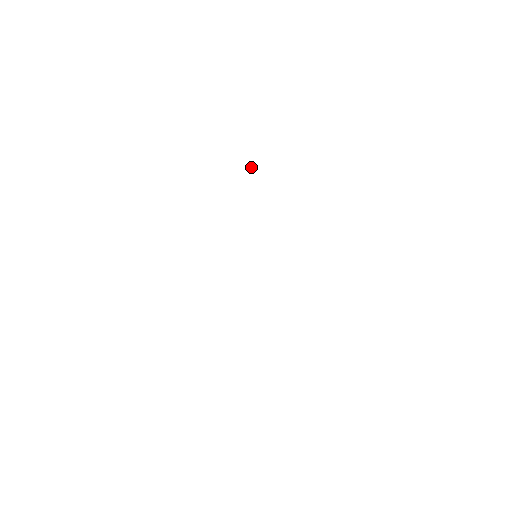
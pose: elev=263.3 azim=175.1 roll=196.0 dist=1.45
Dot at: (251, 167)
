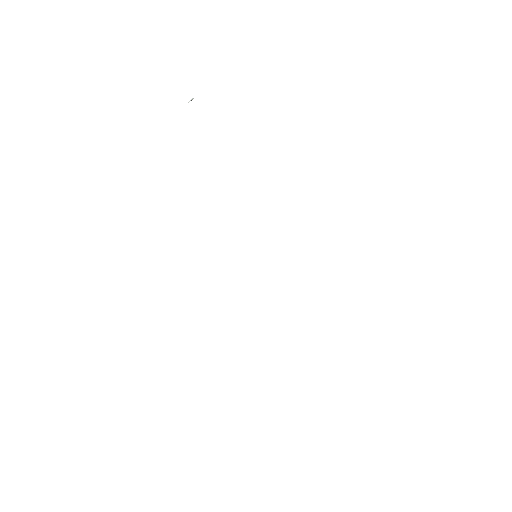
Dot at: occluded
